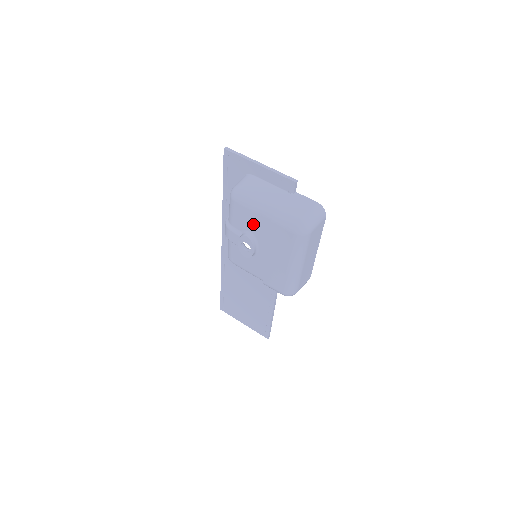
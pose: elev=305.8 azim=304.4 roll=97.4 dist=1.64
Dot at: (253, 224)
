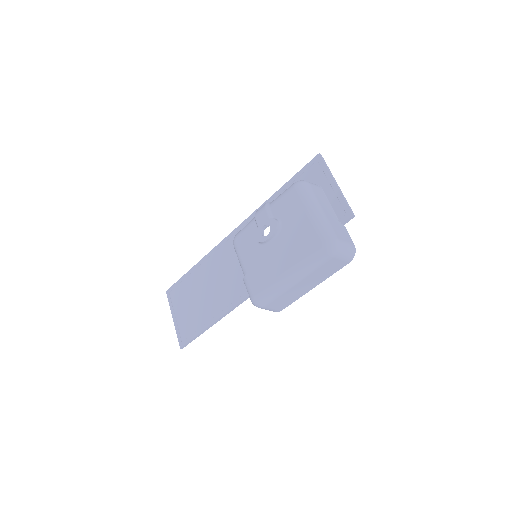
Dot at: (291, 216)
